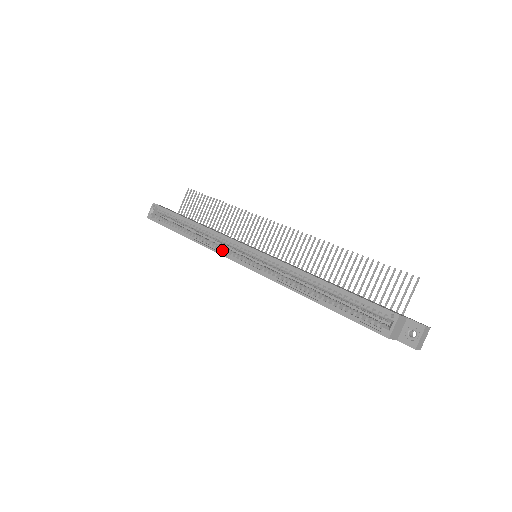
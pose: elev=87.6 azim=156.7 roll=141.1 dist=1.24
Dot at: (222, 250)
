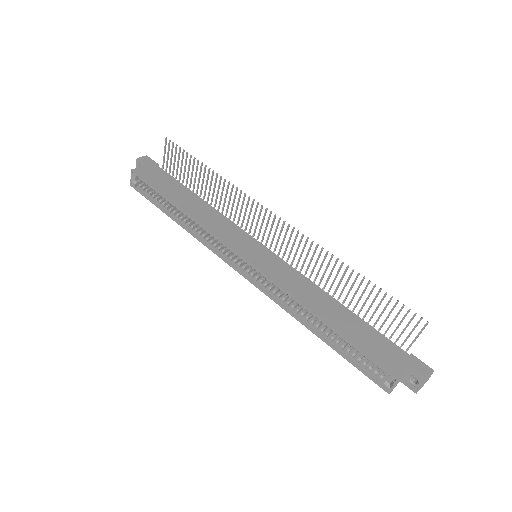
Dot at: (219, 250)
